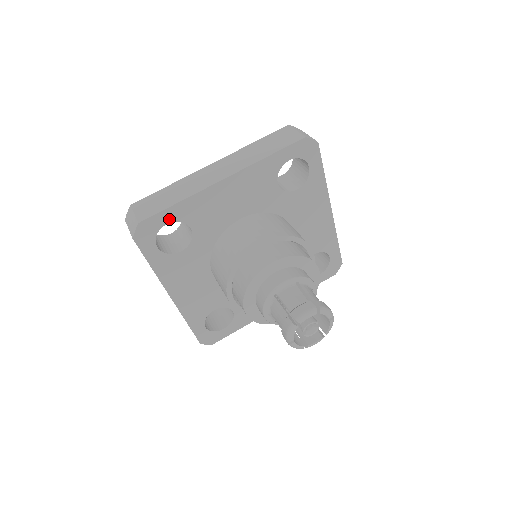
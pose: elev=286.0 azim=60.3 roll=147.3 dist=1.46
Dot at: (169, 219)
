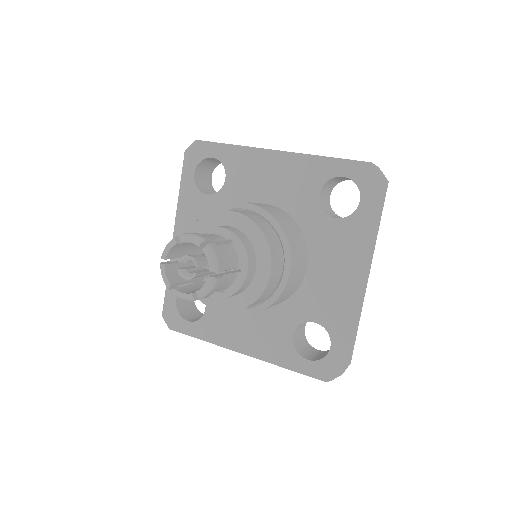
Dot at: (217, 155)
